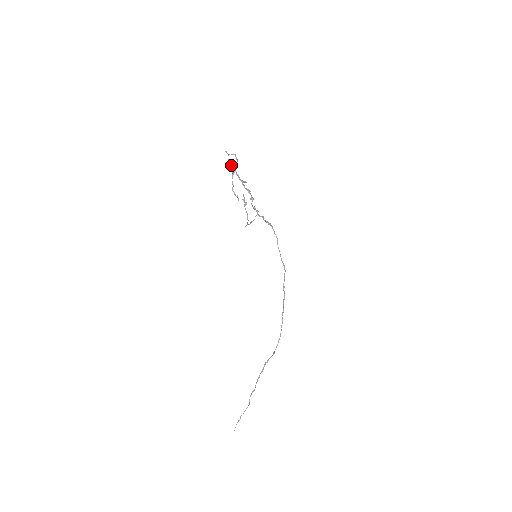
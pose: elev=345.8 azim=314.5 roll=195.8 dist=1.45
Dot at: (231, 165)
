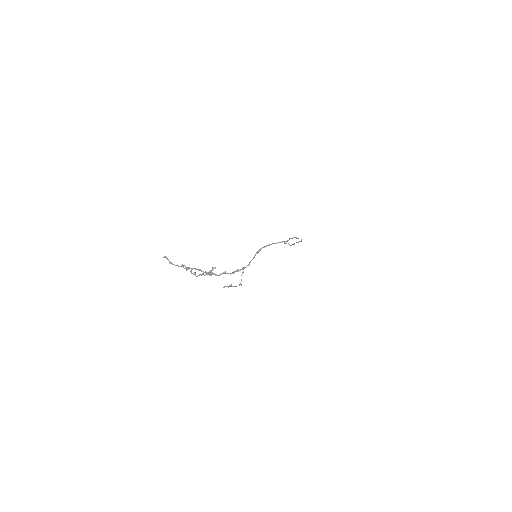
Dot at: occluded
